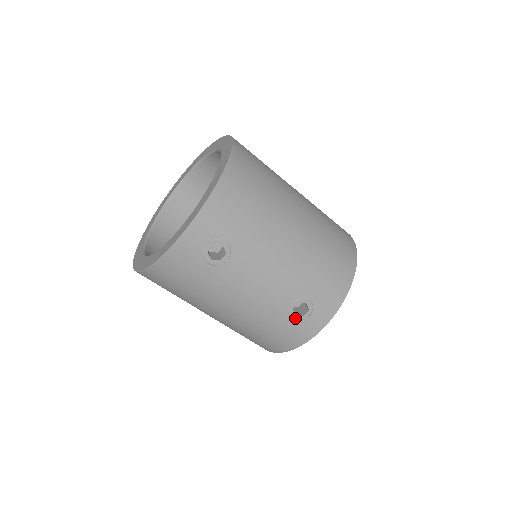
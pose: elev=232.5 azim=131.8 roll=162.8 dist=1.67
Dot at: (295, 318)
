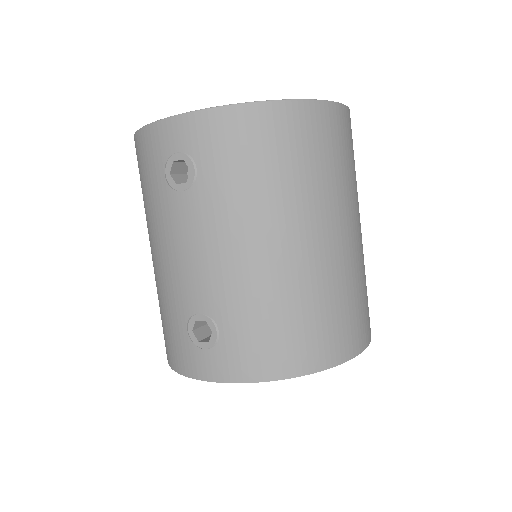
Dot at: (191, 333)
